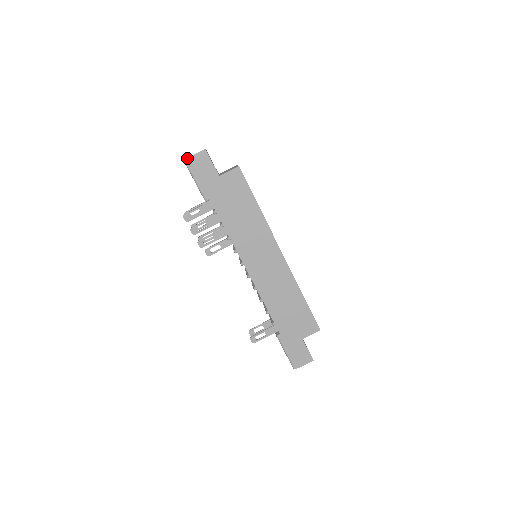
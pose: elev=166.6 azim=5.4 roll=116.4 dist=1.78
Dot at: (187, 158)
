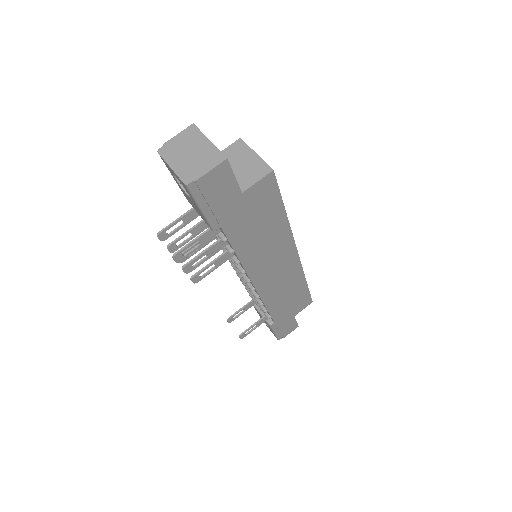
Dot at: (193, 180)
